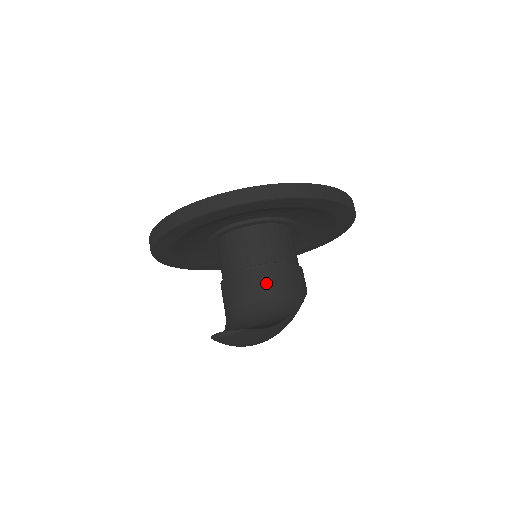
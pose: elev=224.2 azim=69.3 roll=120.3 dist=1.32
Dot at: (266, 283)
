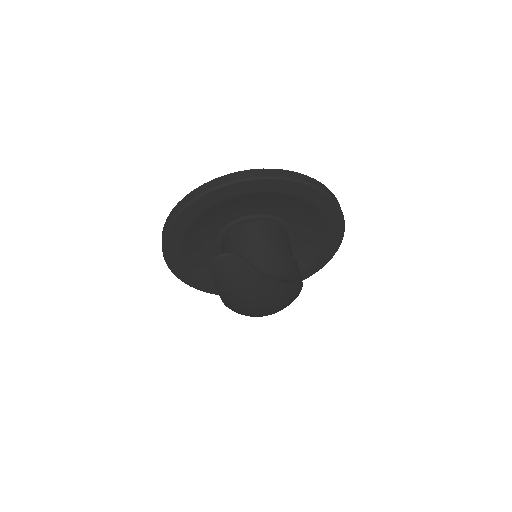
Dot at: (263, 262)
